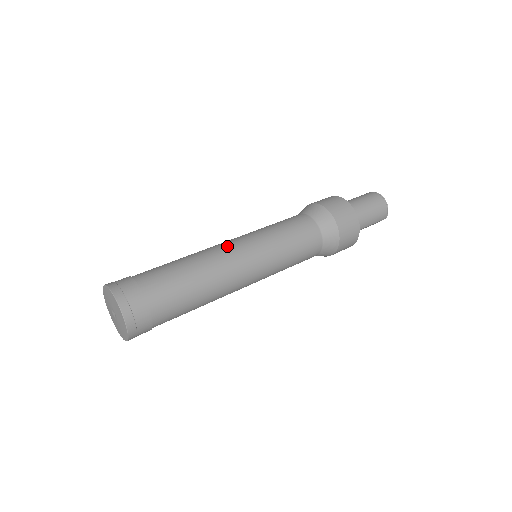
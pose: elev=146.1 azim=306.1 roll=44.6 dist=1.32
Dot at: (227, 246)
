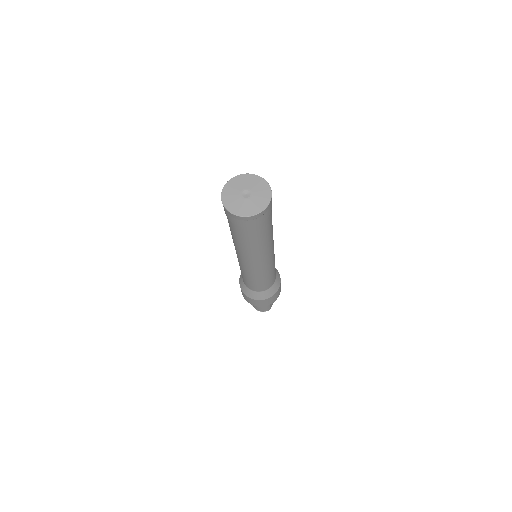
Dot at: occluded
